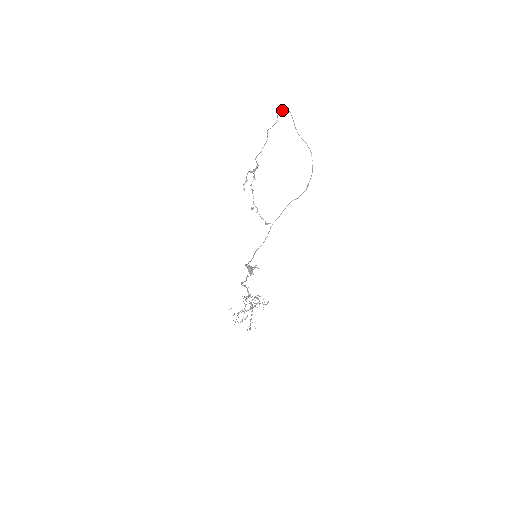
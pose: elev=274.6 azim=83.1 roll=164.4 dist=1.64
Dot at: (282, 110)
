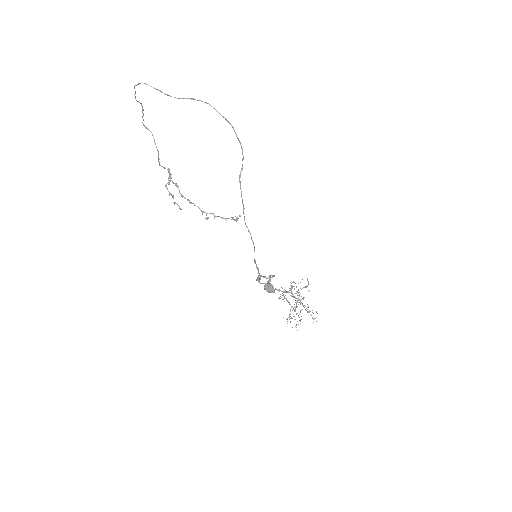
Dot at: occluded
